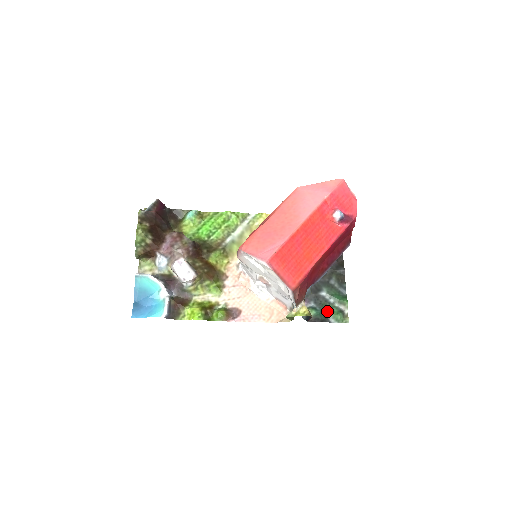
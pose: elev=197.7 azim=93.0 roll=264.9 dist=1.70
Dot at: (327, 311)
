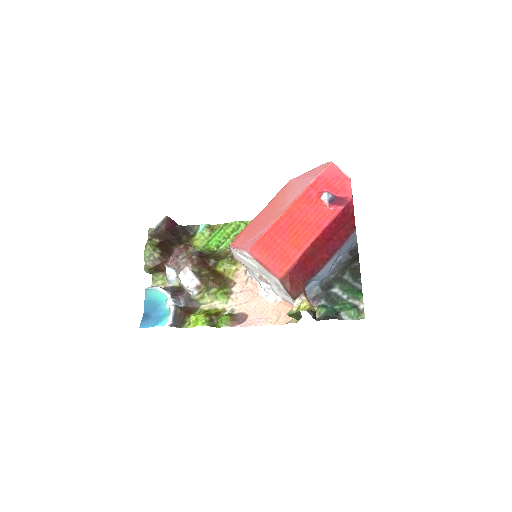
Dot at: (339, 308)
